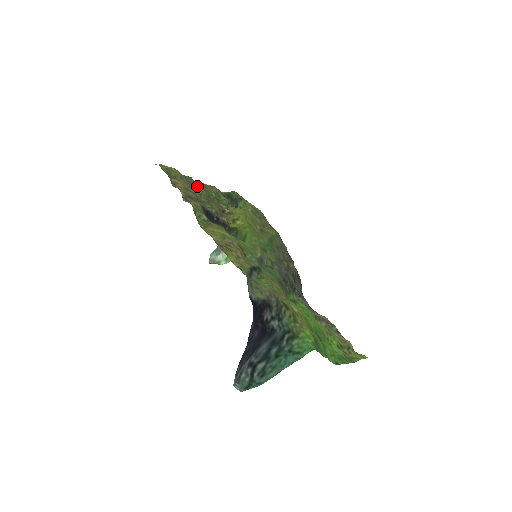
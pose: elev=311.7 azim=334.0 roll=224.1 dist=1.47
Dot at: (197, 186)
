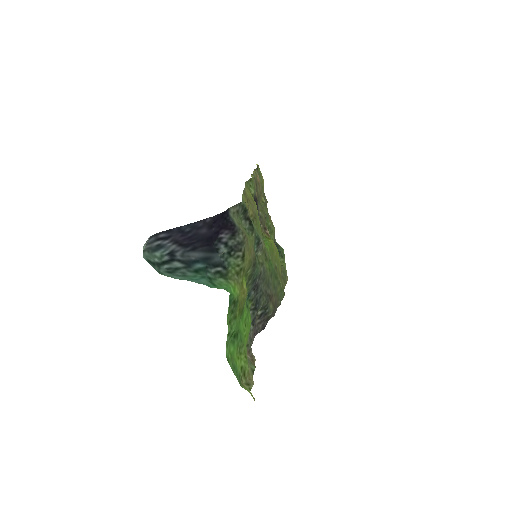
Dot at: (266, 205)
